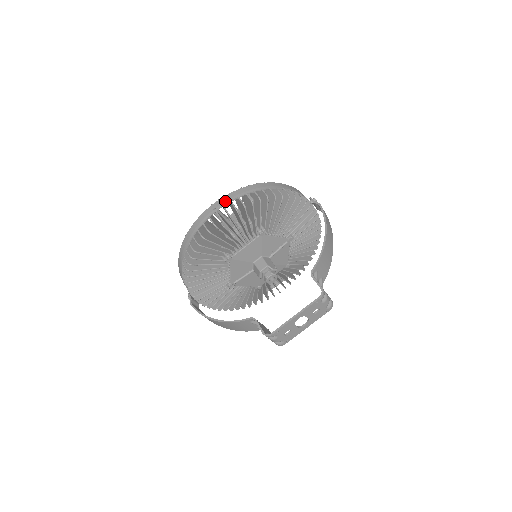
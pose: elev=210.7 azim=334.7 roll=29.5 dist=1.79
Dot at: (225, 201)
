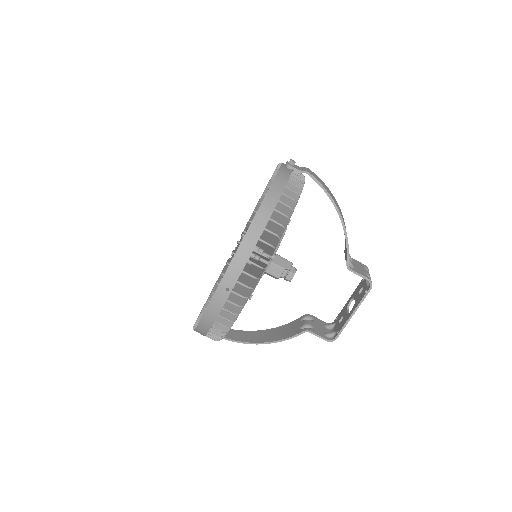
Dot at: (235, 275)
